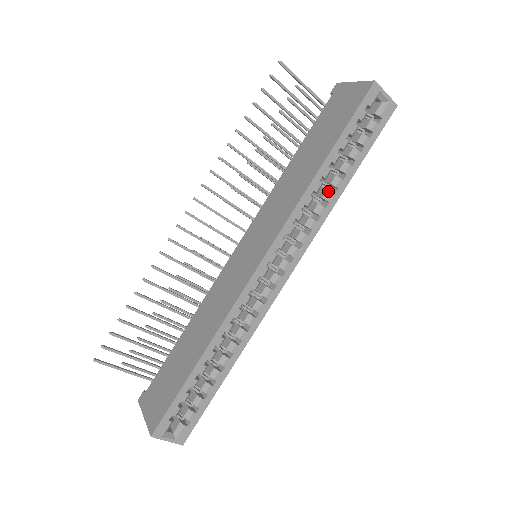
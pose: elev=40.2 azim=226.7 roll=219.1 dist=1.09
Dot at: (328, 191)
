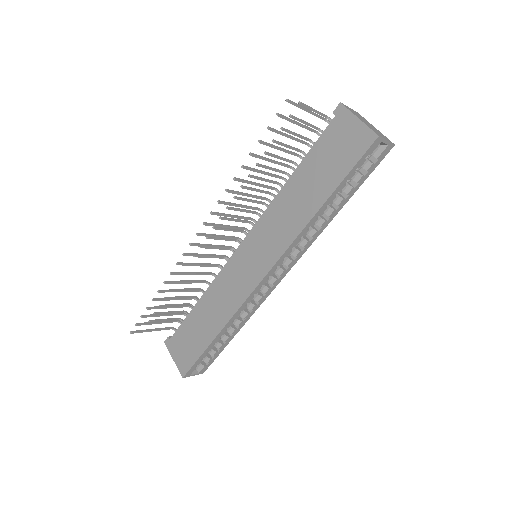
Dot at: (322, 219)
